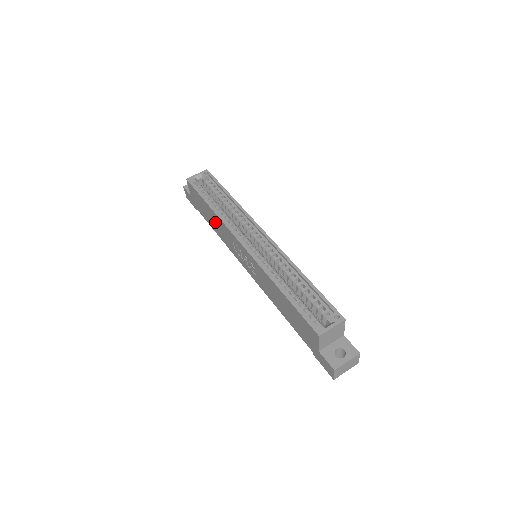
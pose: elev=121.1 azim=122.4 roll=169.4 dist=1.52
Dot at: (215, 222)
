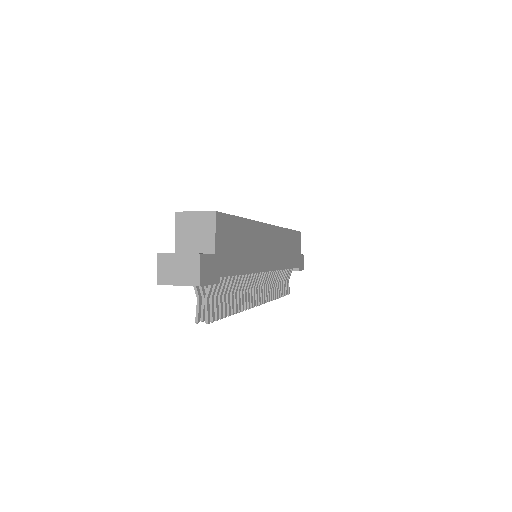
Dot at: occluded
